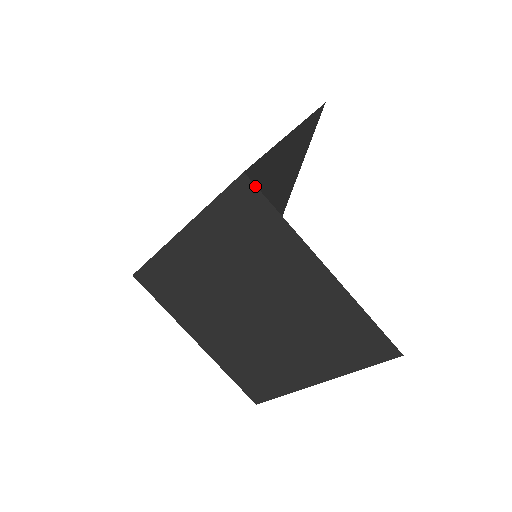
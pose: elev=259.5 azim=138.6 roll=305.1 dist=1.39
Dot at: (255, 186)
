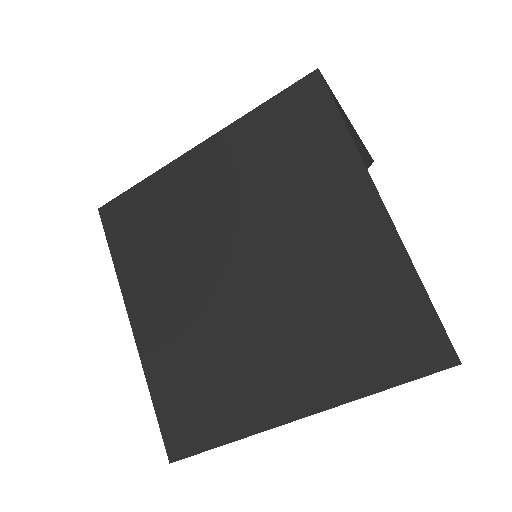
Dot at: (325, 85)
